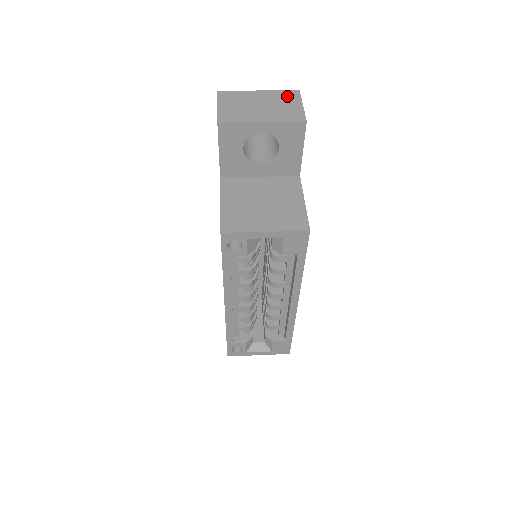
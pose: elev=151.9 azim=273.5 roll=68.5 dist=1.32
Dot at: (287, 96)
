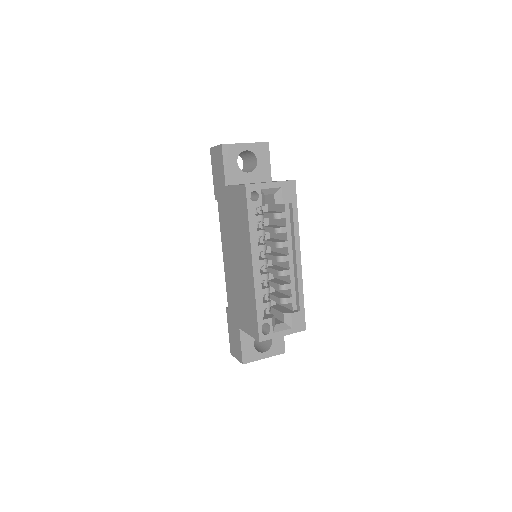
Dot at: occluded
